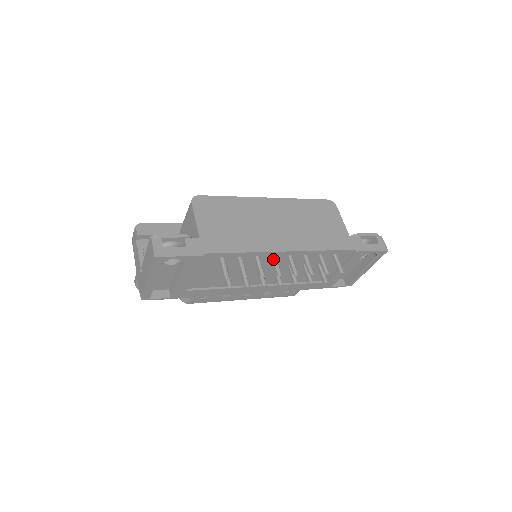
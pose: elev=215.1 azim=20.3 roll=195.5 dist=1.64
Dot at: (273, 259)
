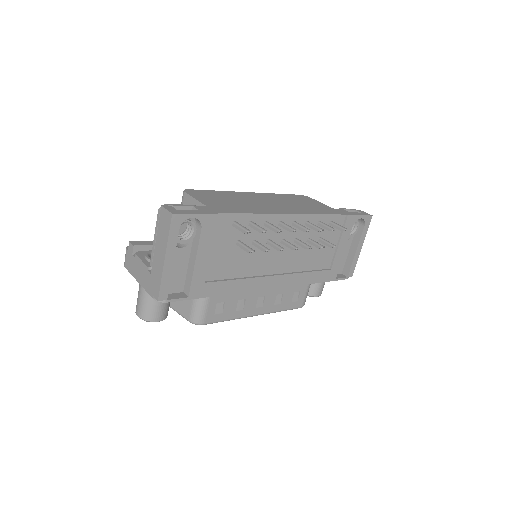
Dot at: (281, 223)
